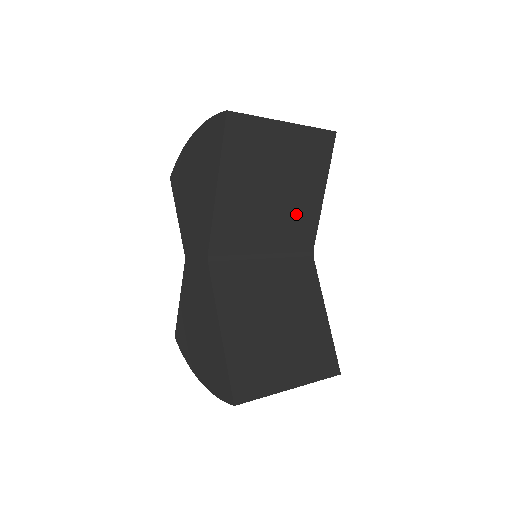
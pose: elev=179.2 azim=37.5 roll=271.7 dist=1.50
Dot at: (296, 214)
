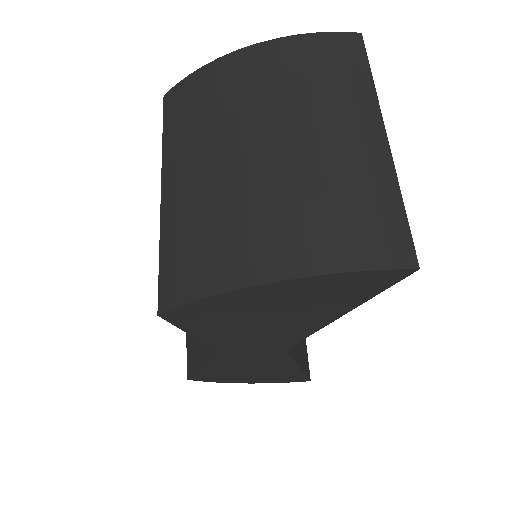
Dot at: occluded
